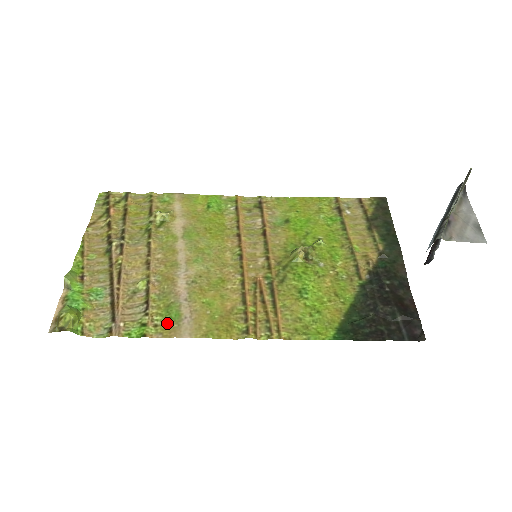
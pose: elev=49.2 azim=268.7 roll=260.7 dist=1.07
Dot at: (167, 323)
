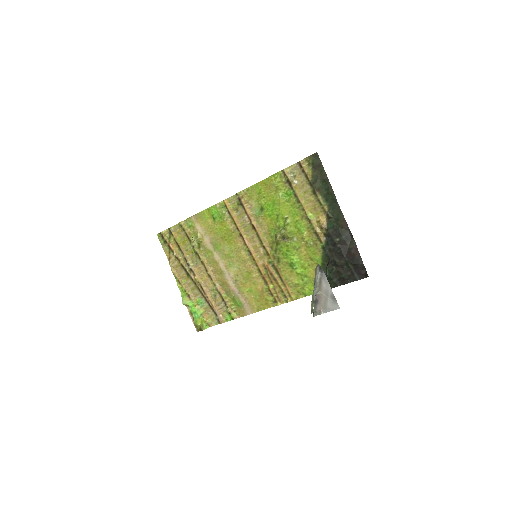
Dot at: (238, 309)
